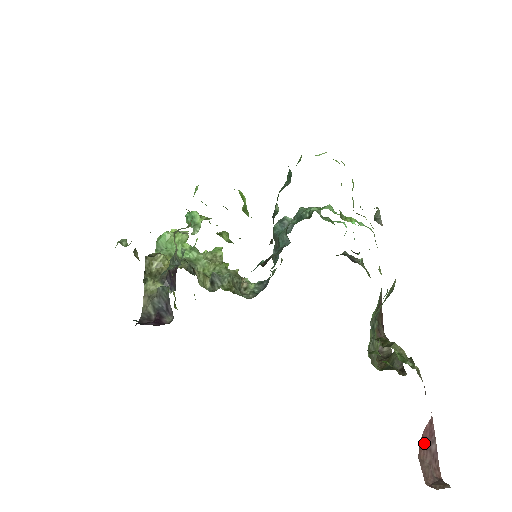
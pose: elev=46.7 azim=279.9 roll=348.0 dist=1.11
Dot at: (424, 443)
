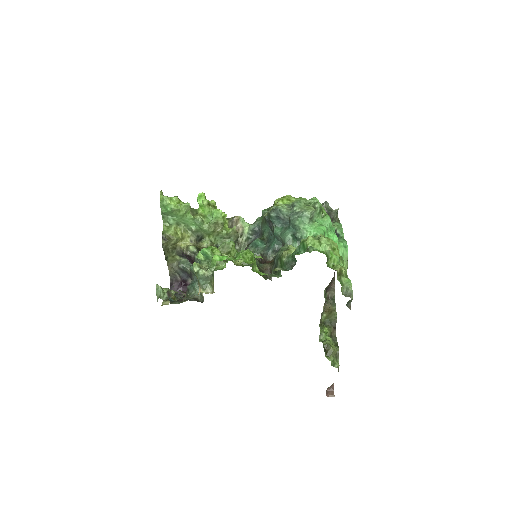
Dot at: occluded
